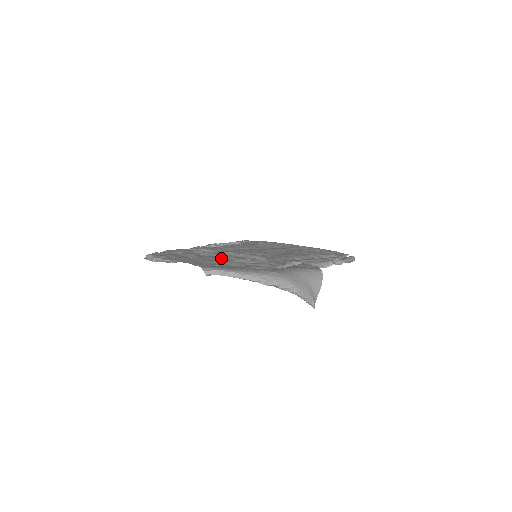
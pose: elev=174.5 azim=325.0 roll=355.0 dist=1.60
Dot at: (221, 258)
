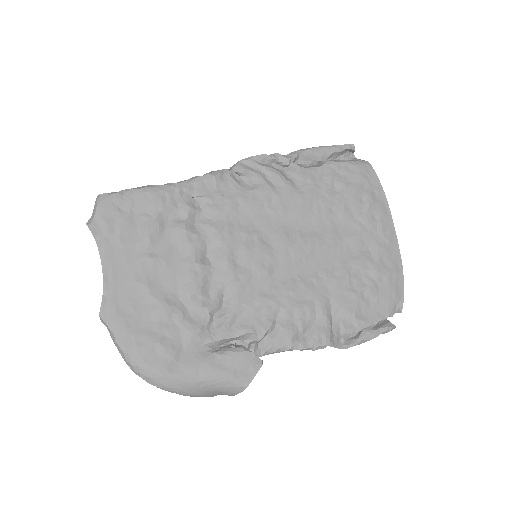
Dot at: (176, 266)
